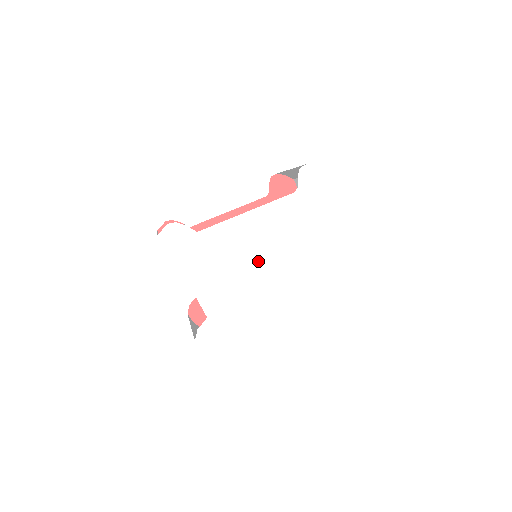
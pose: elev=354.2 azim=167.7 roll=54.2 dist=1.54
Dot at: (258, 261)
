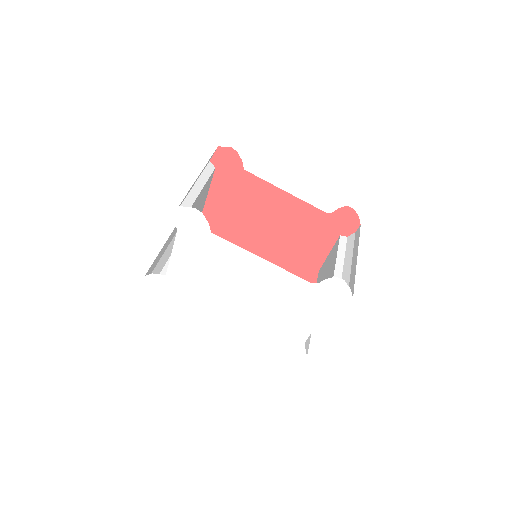
Dot at: (236, 286)
